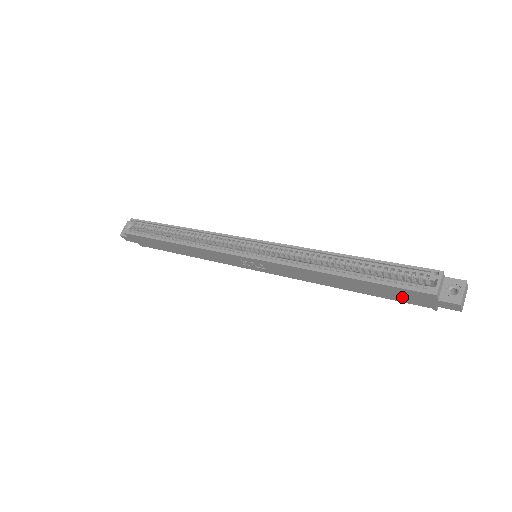
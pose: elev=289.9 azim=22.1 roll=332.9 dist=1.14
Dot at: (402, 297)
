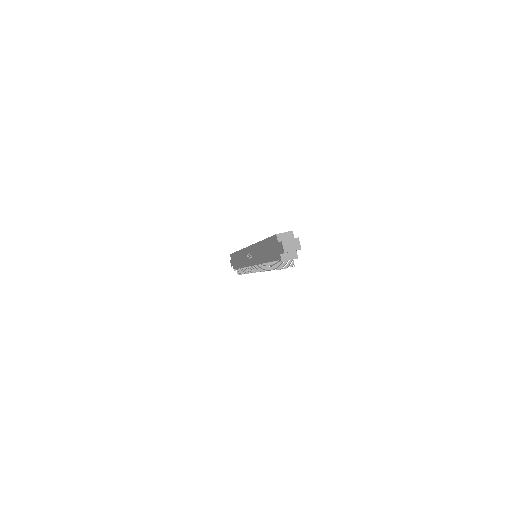
Dot at: (274, 252)
